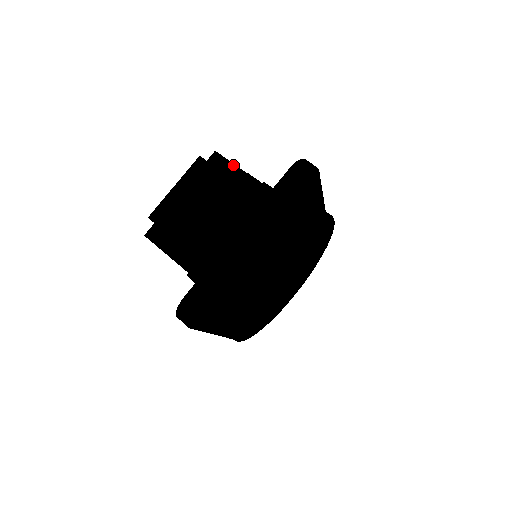
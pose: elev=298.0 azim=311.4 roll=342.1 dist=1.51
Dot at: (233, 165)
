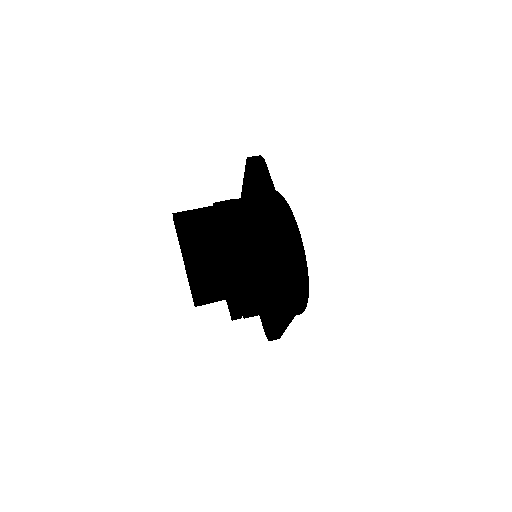
Dot at: (195, 210)
